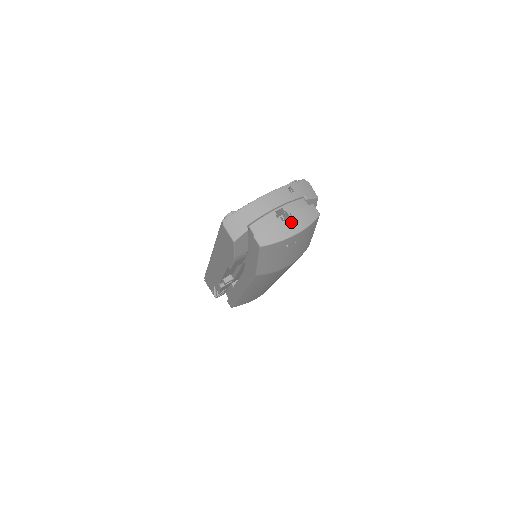
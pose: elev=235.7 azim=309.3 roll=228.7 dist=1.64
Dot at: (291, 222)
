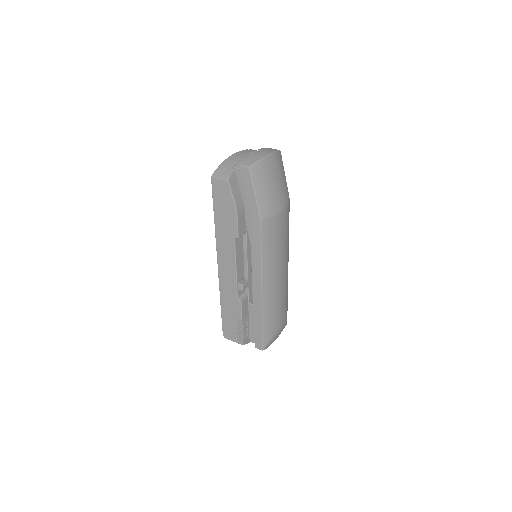
Dot at: (262, 151)
